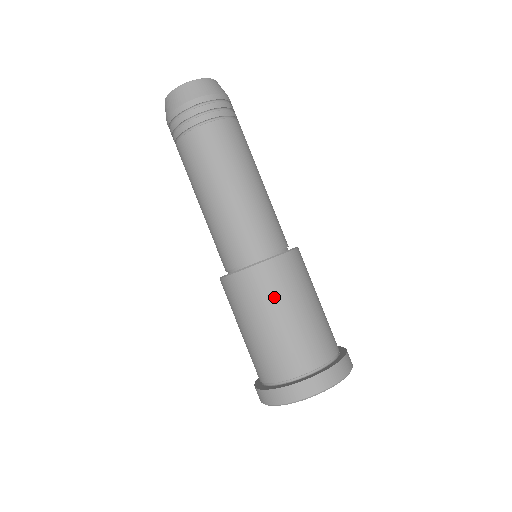
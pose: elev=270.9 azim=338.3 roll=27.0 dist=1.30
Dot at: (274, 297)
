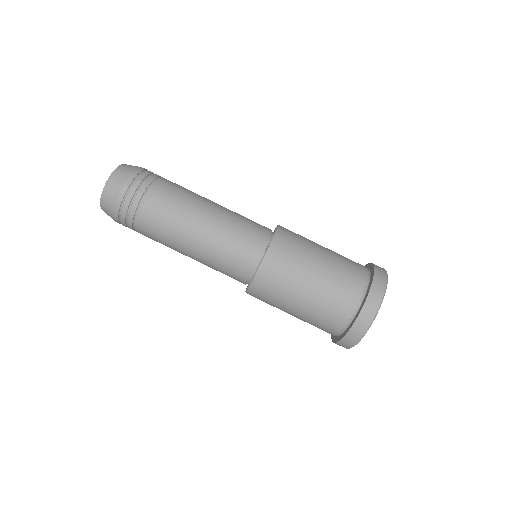
Dot at: (289, 280)
